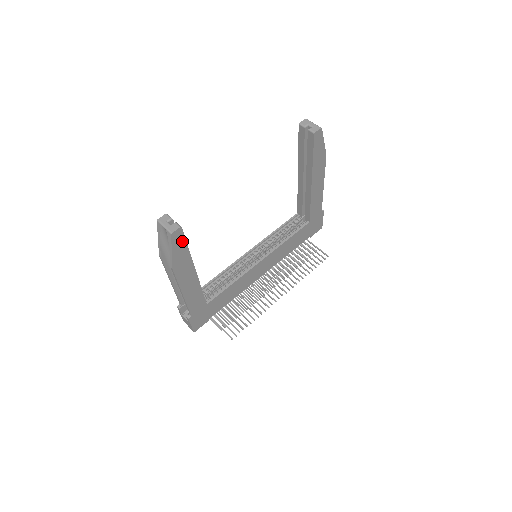
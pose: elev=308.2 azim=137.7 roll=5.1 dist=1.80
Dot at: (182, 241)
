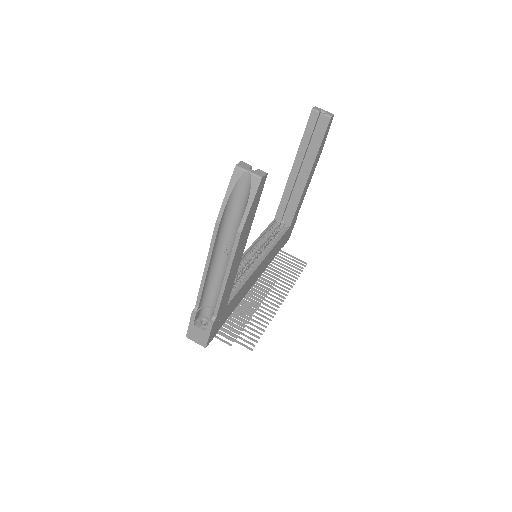
Dot at: (259, 195)
